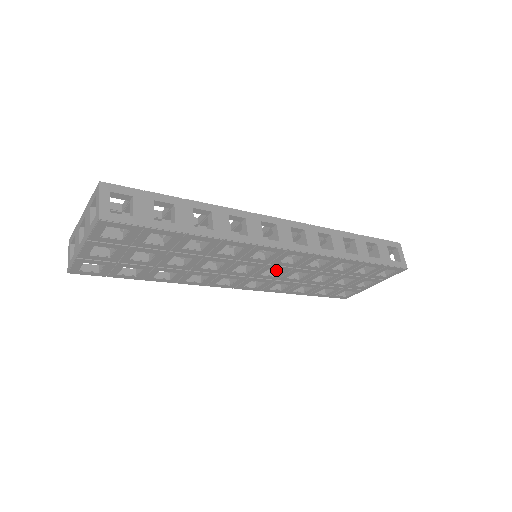
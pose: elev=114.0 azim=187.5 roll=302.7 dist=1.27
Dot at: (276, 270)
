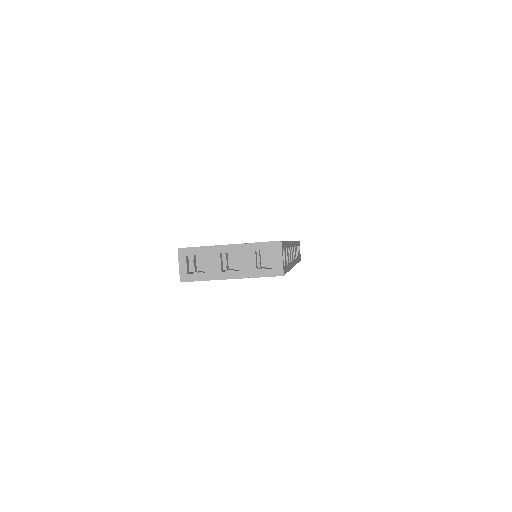
Dot at: occluded
